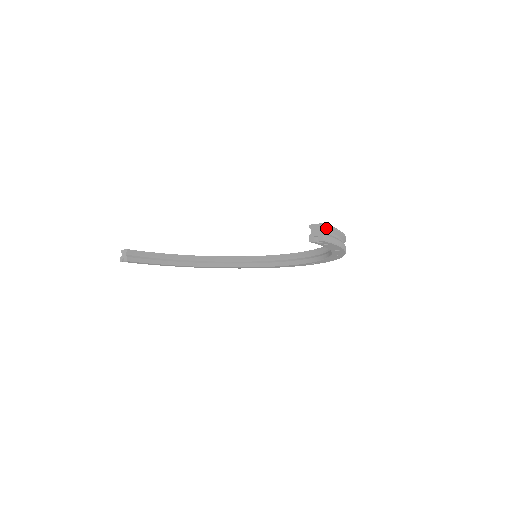
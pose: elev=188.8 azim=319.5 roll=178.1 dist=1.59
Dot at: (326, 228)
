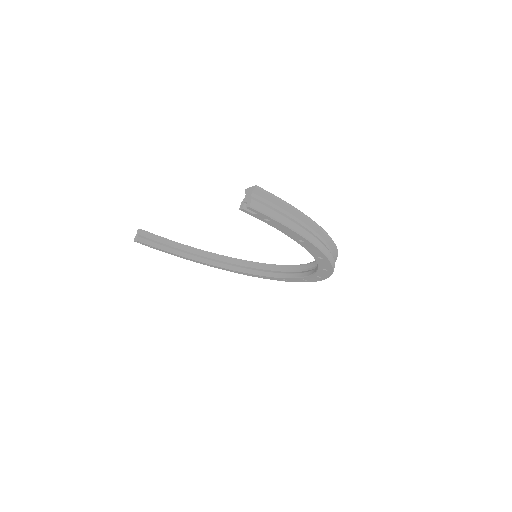
Dot at: (264, 195)
